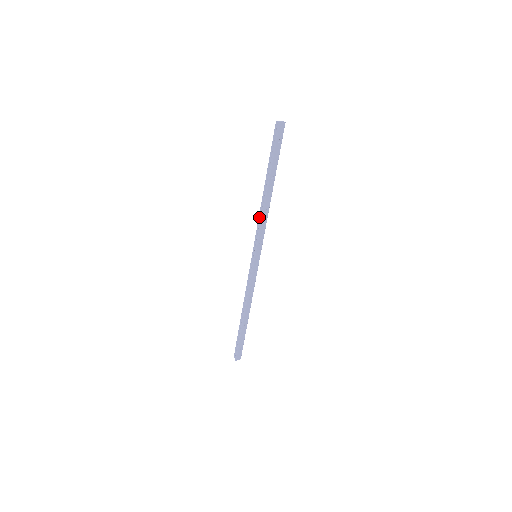
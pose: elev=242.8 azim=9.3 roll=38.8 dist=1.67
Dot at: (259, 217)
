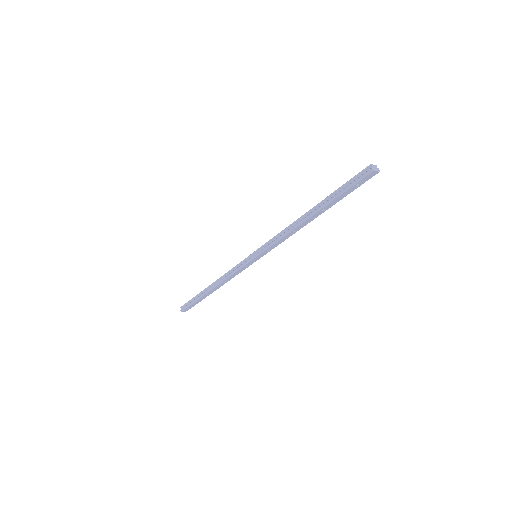
Dot at: (283, 230)
